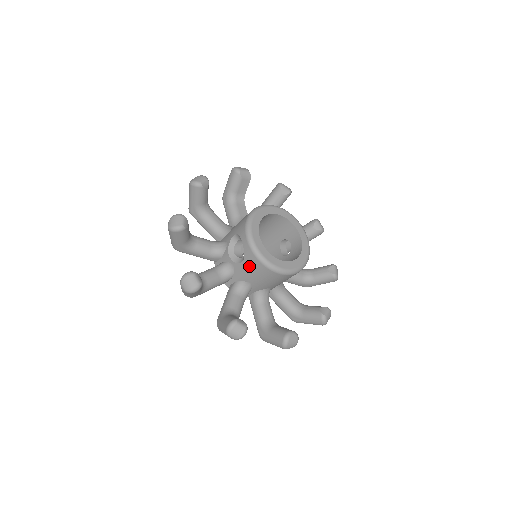
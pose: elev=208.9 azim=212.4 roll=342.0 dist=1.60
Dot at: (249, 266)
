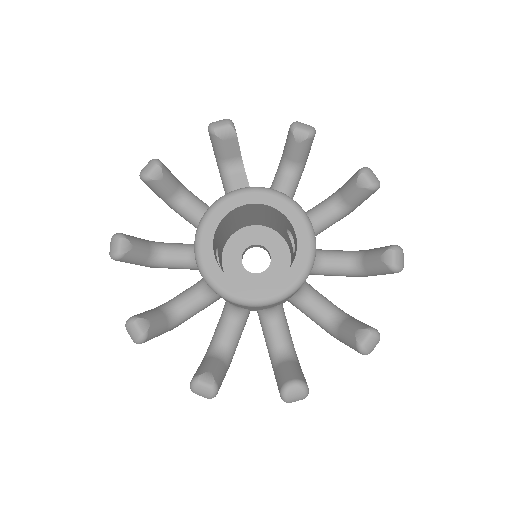
Dot at: occluded
